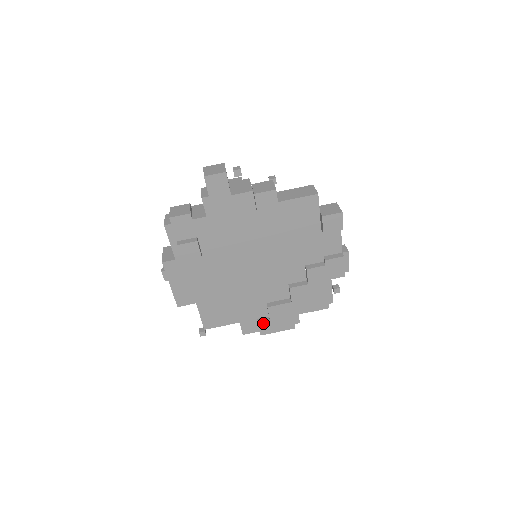
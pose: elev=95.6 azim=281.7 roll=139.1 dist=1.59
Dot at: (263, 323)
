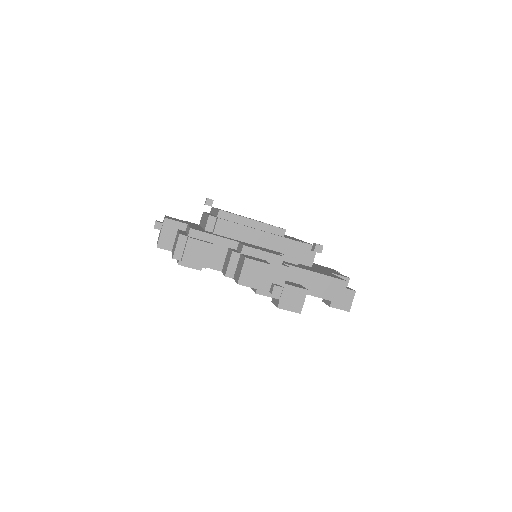
Dot at: occluded
